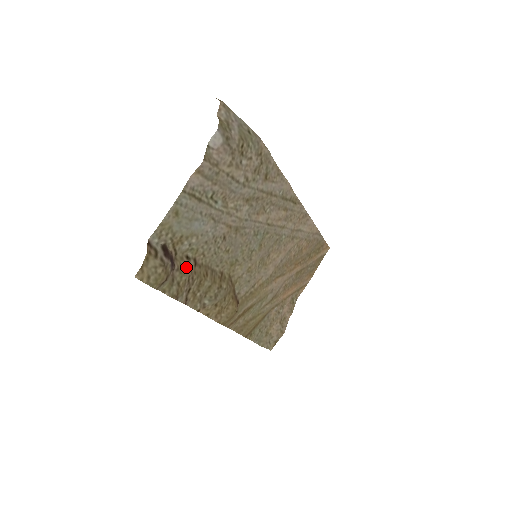
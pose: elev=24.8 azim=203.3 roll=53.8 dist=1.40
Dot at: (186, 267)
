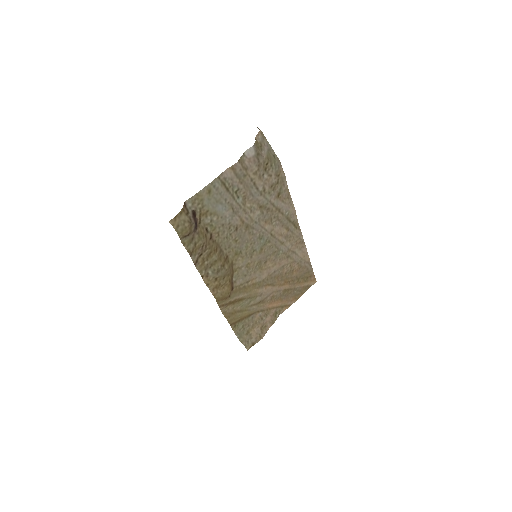
Dot at: (204, 235)
